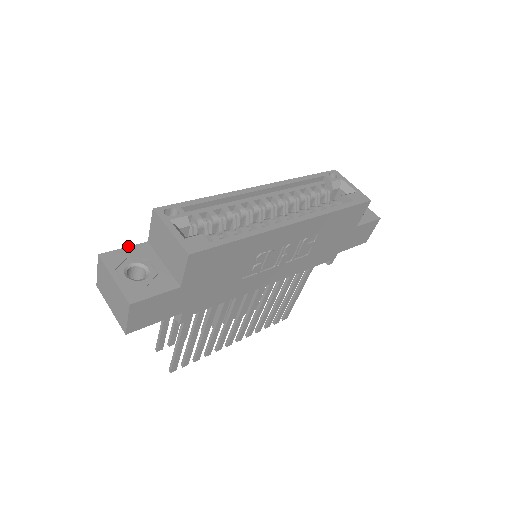
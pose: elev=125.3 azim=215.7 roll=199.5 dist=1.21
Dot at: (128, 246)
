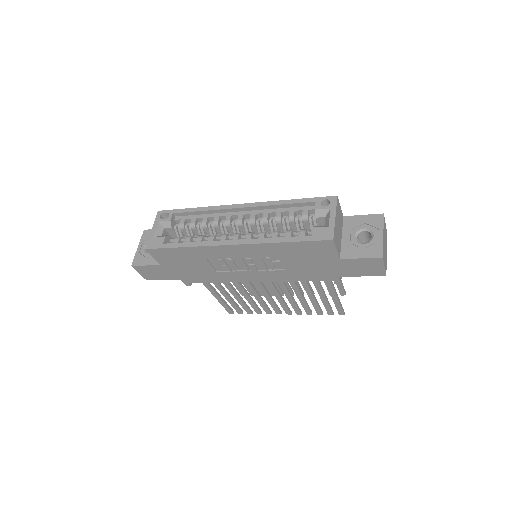
Dot at: occluded
